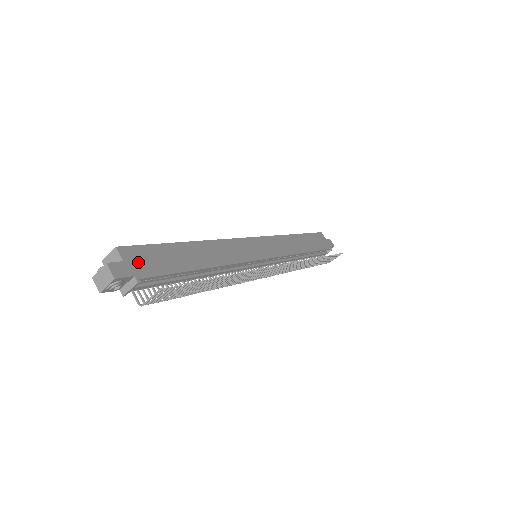
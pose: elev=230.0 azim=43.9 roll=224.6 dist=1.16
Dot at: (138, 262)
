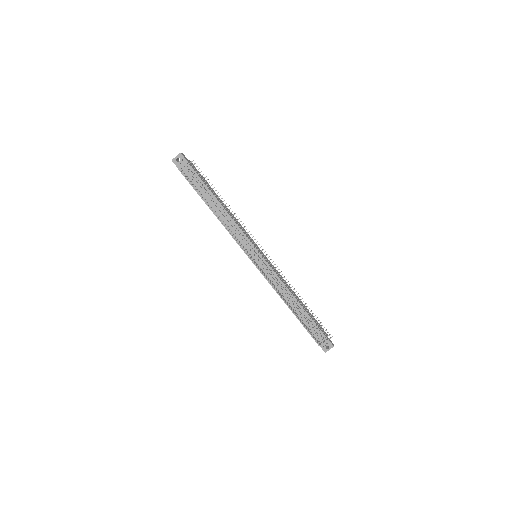
Dot at: (193, 166)
